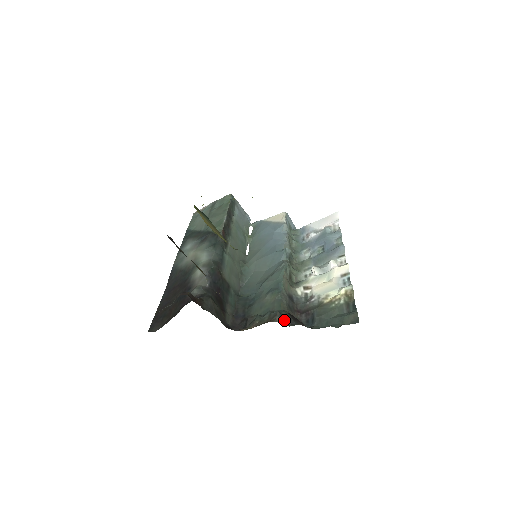
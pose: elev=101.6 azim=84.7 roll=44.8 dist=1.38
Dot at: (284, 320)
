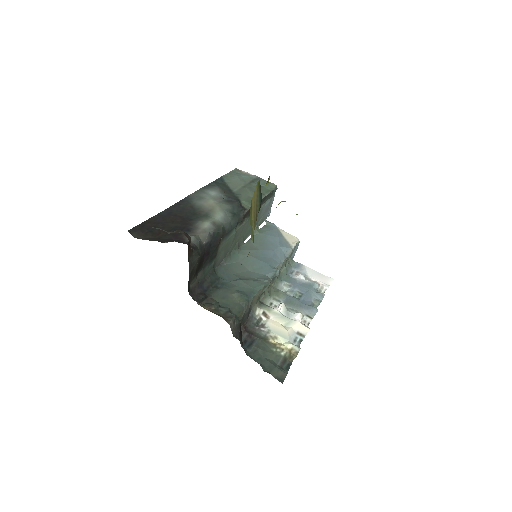
Dot at: (234, 327)
